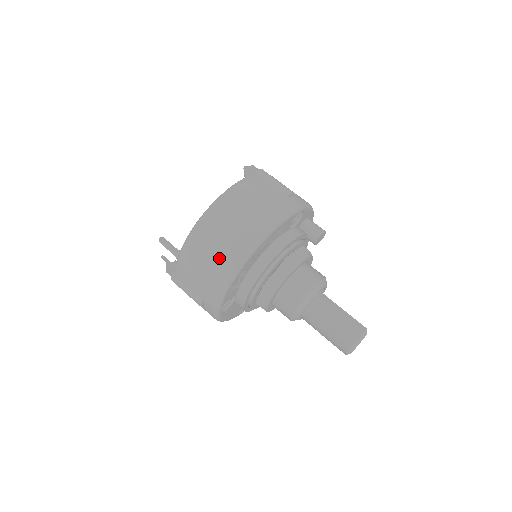
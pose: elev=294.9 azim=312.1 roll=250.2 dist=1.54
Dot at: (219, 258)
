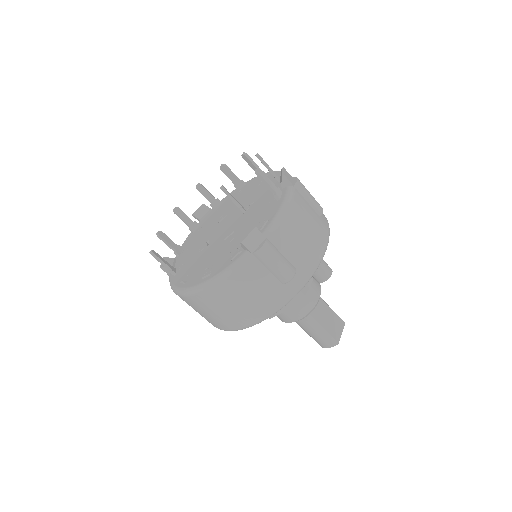
Dot at: (206, 319)
